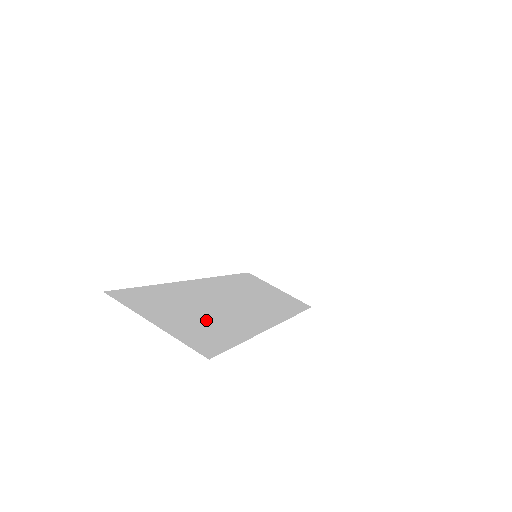
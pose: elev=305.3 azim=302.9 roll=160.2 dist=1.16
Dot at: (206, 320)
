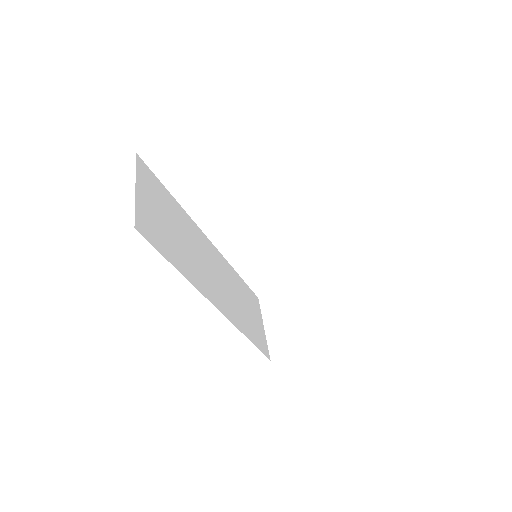
Dot at: (173, 237)
